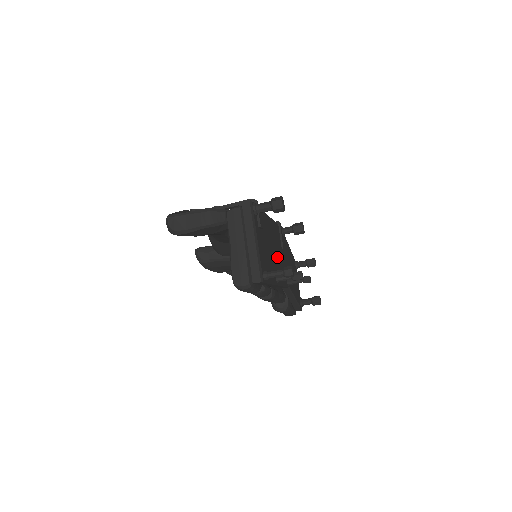
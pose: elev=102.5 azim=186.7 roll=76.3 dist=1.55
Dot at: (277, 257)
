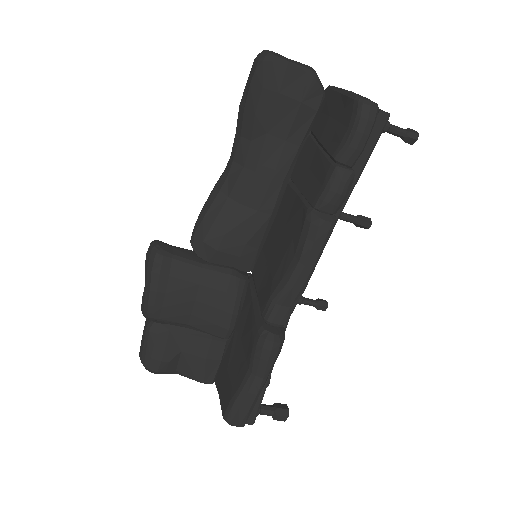
Dot at: occluded
